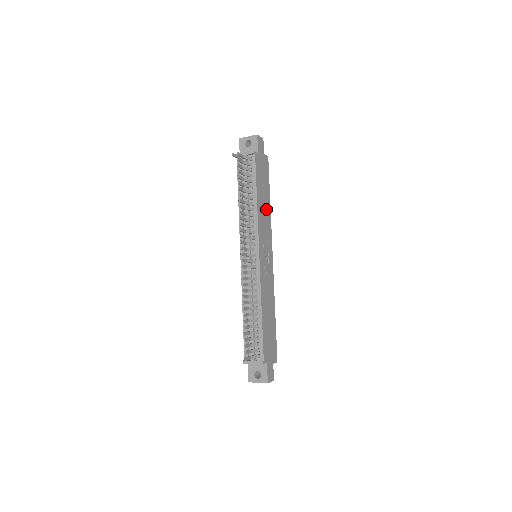
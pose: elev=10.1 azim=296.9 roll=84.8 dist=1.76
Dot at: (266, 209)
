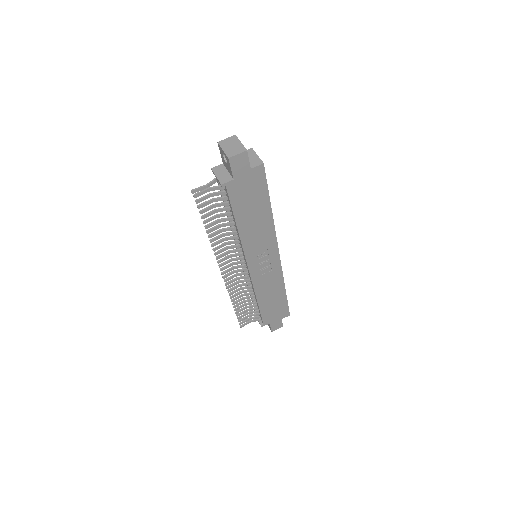
Dot at: (262, 223)
